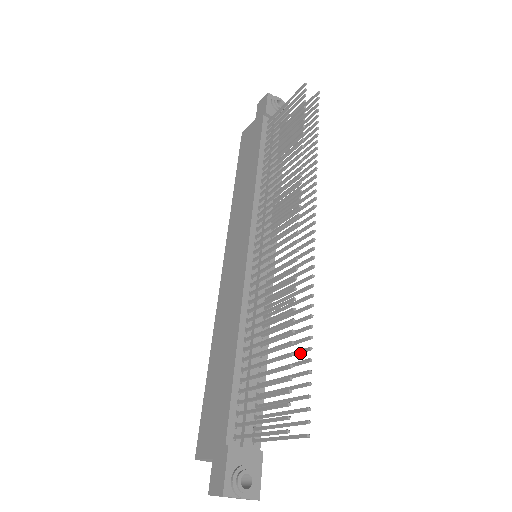
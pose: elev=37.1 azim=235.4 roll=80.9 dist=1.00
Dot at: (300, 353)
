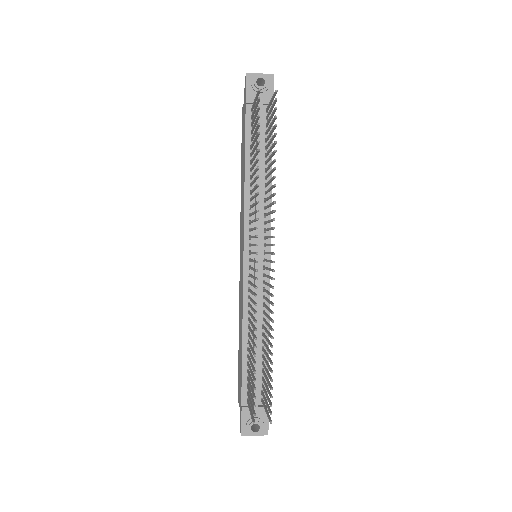
Dot at: (270, 361)
